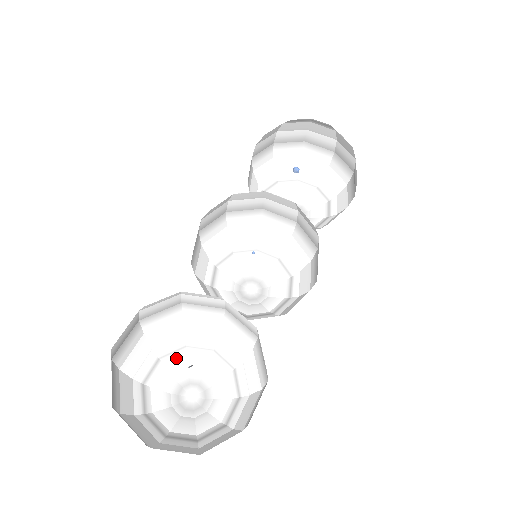
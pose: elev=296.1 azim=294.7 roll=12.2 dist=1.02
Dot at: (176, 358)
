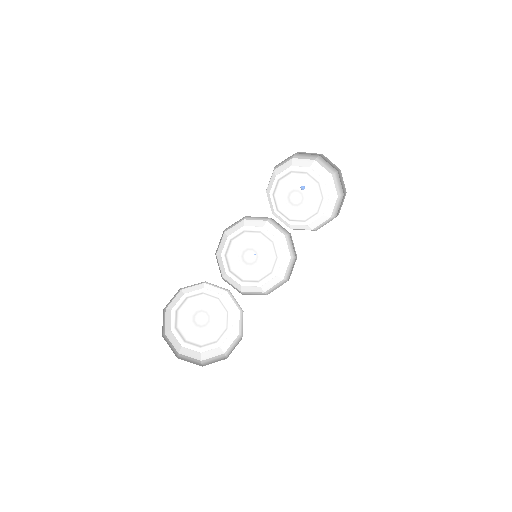
Dot at: (196, 298)
